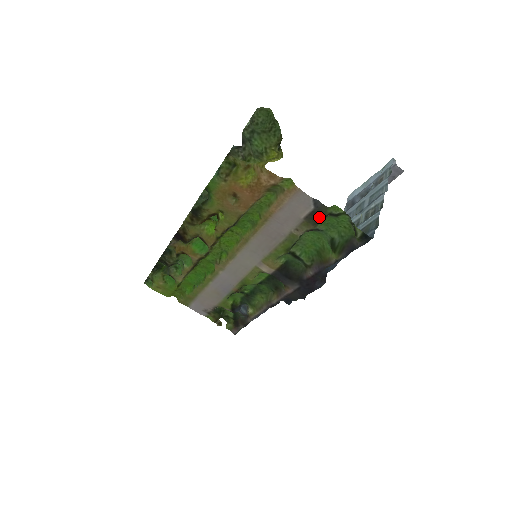
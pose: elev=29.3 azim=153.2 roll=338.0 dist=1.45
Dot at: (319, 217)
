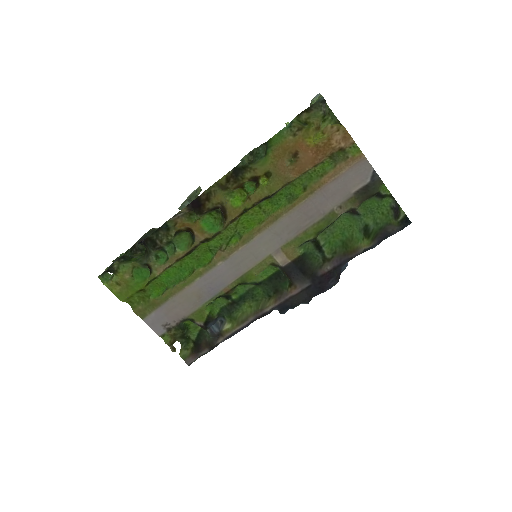
Dot at: (370, 193)
